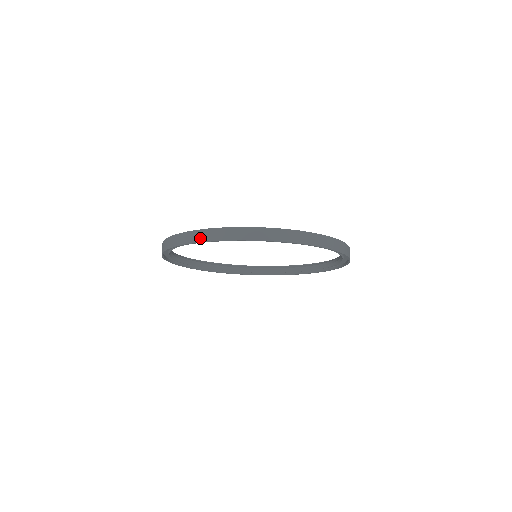
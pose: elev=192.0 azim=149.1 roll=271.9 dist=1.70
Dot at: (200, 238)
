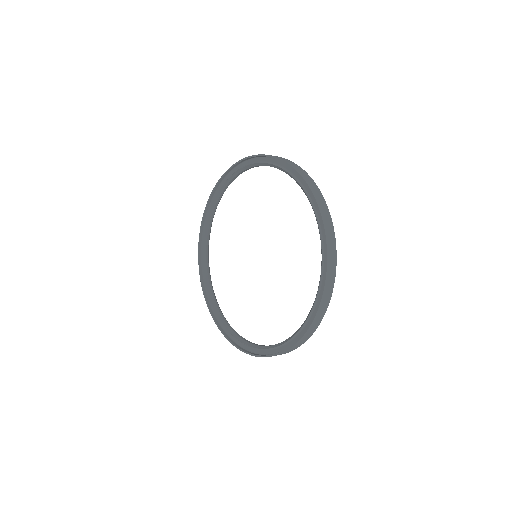
Dot at: (296, 168)
